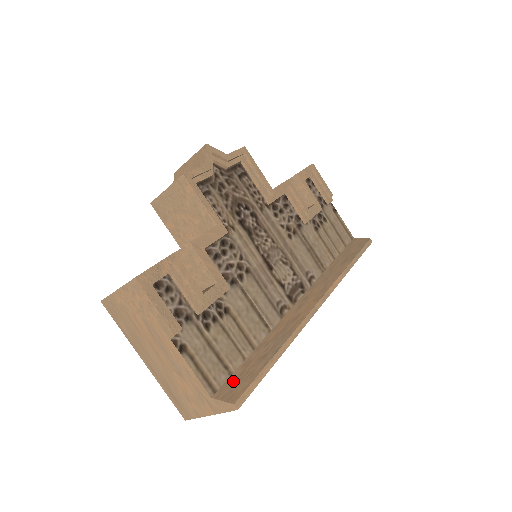
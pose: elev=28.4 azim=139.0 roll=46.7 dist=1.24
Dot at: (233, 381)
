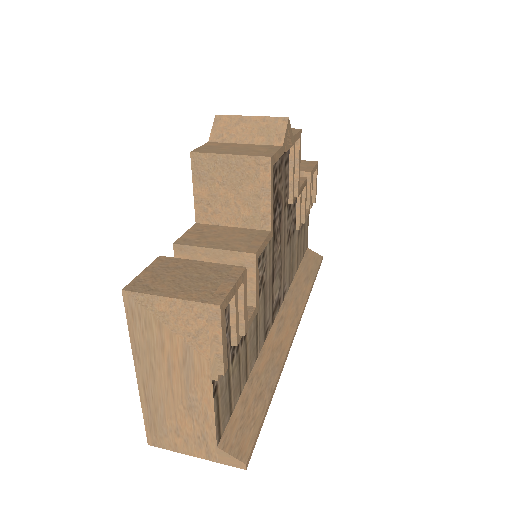
Dot at: (236, 426)
